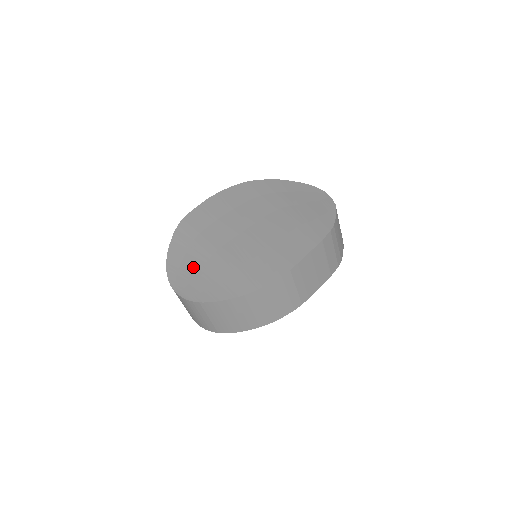
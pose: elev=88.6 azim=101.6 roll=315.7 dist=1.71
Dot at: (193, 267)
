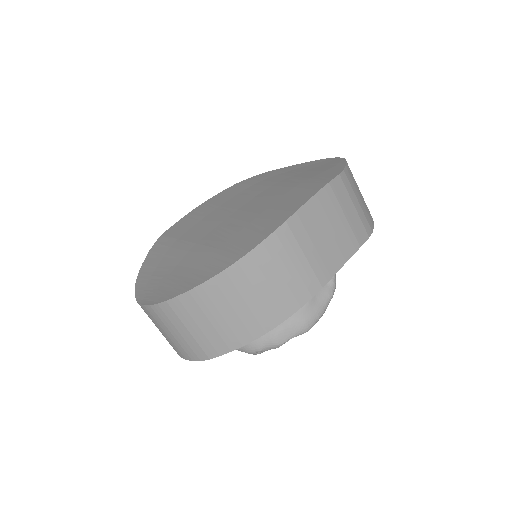
Dot at: (165, 271)
